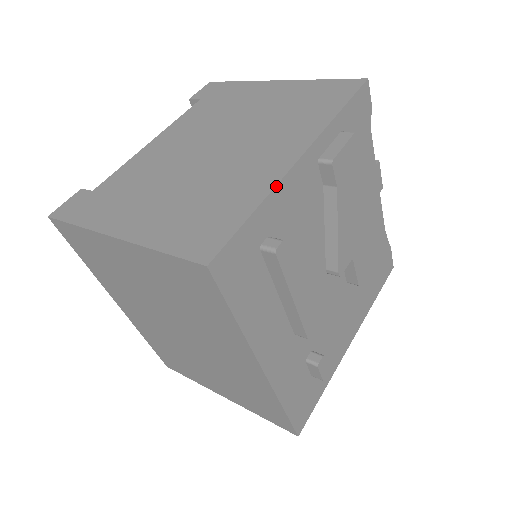
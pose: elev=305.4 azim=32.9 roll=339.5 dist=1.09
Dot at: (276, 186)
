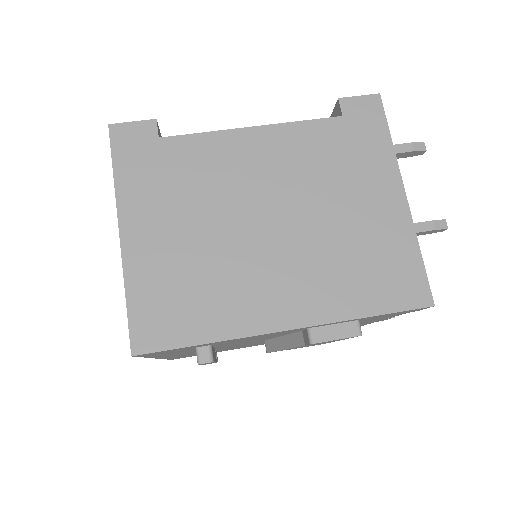
Dot at: (241, 338)
